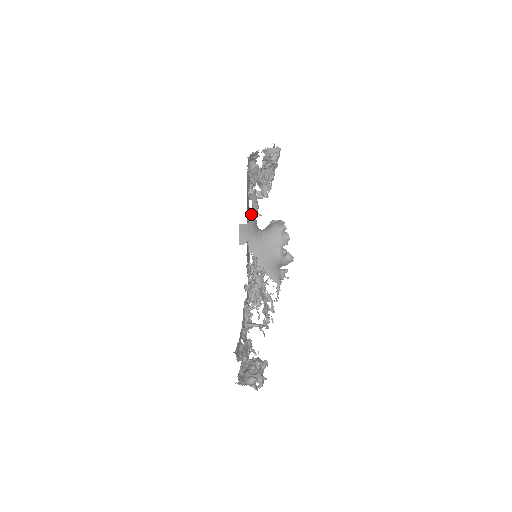
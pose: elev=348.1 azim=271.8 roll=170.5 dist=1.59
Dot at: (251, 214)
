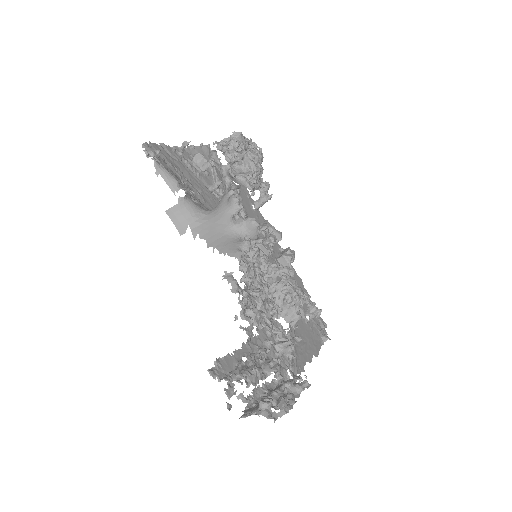
Dot at: (262, 223)
